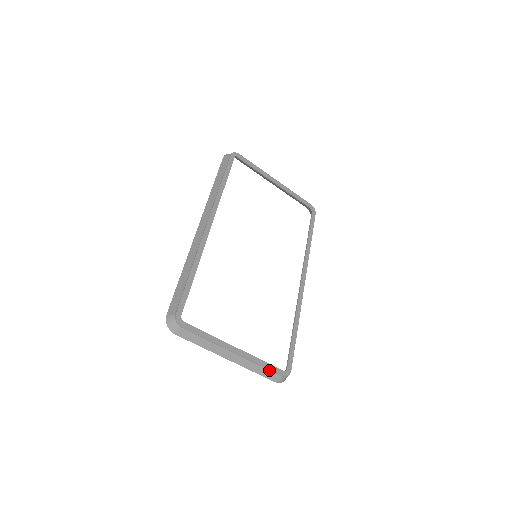
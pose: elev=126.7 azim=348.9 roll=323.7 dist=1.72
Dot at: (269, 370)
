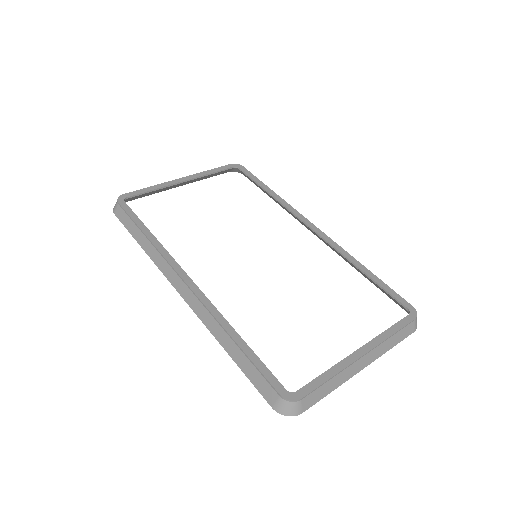
Dot at: (401, 330)
